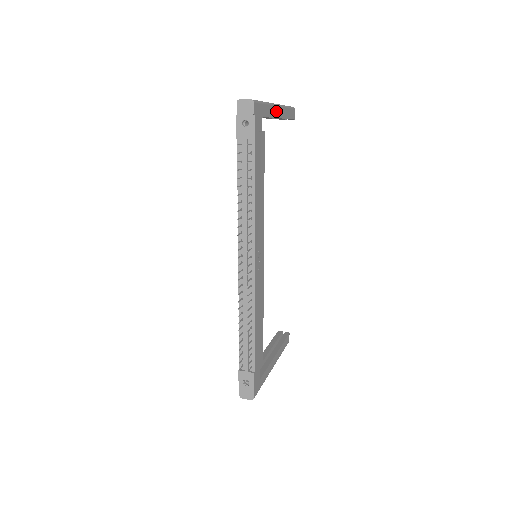
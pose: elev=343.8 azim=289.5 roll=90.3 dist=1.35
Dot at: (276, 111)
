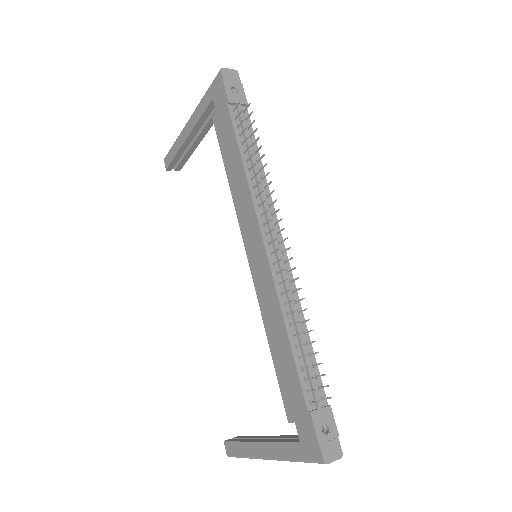
Dot at: occluded
